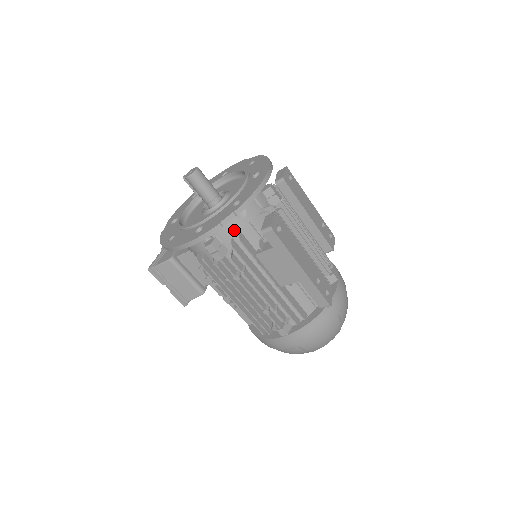
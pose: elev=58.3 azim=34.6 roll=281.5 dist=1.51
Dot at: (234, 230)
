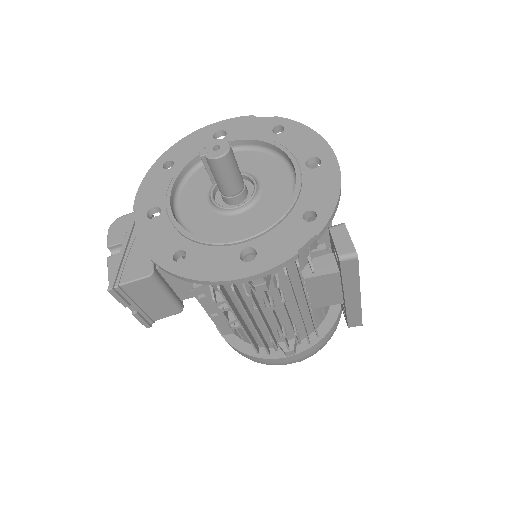
Dot at: occluded
